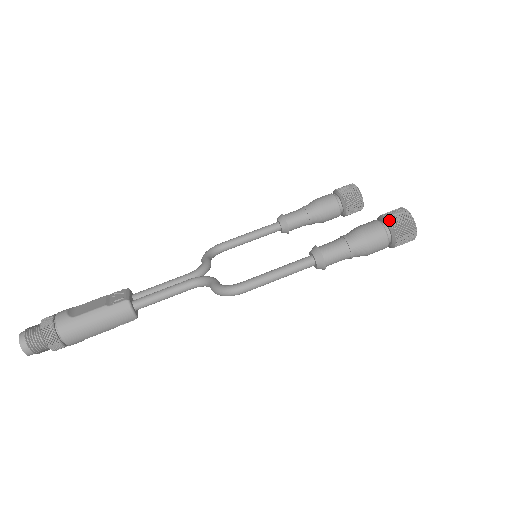
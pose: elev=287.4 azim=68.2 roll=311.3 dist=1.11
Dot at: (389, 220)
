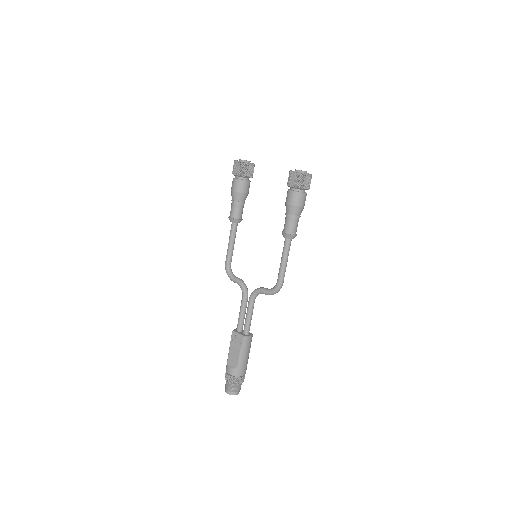
Dot at: (298, 187)
